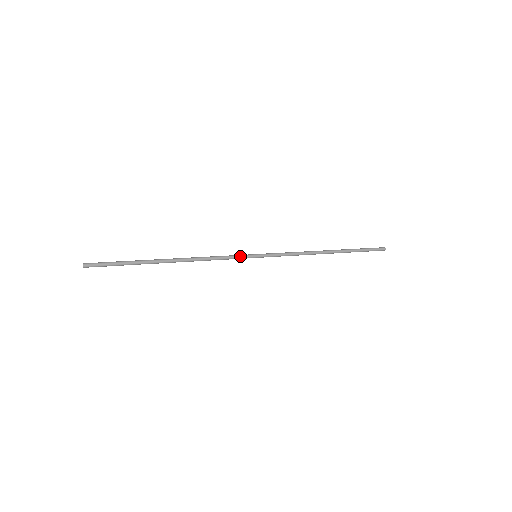
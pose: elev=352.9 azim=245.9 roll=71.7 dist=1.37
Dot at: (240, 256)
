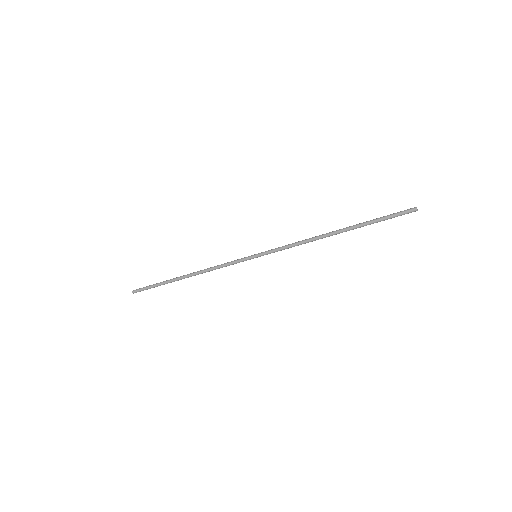
Dot at: (241, 259)
